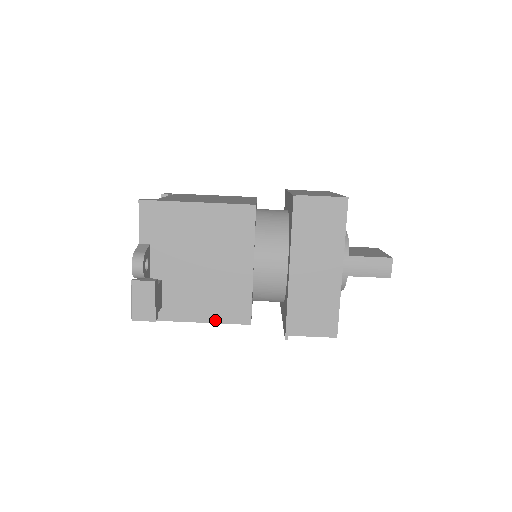
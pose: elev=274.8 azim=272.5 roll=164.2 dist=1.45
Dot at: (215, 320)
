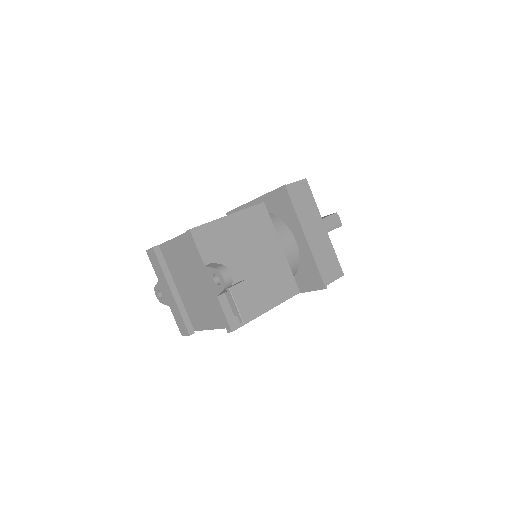
Dot at: (279, 302)
